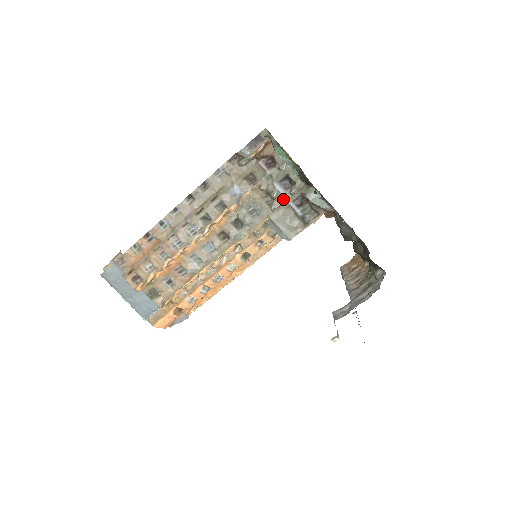
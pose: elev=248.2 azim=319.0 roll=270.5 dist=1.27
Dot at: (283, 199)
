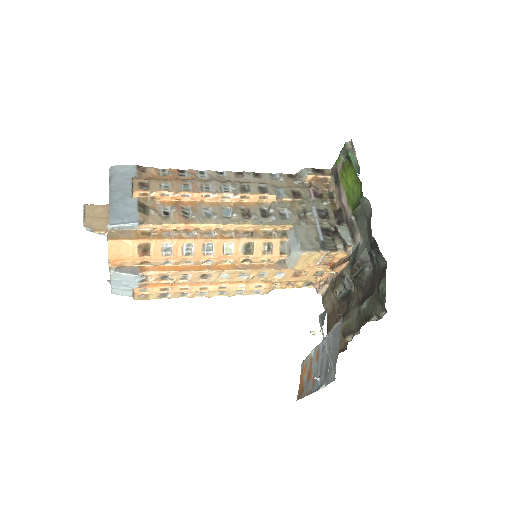
Dot at: (313, 222)
